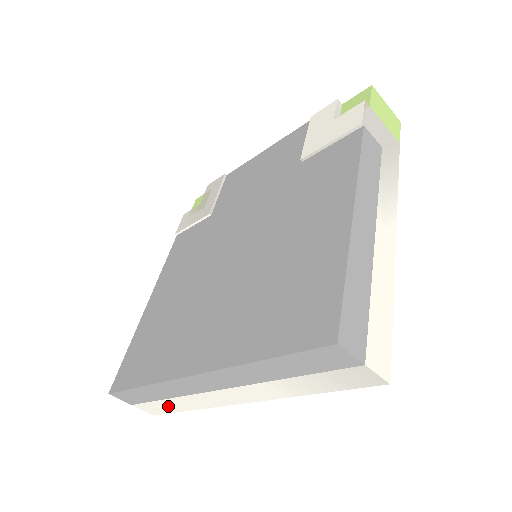
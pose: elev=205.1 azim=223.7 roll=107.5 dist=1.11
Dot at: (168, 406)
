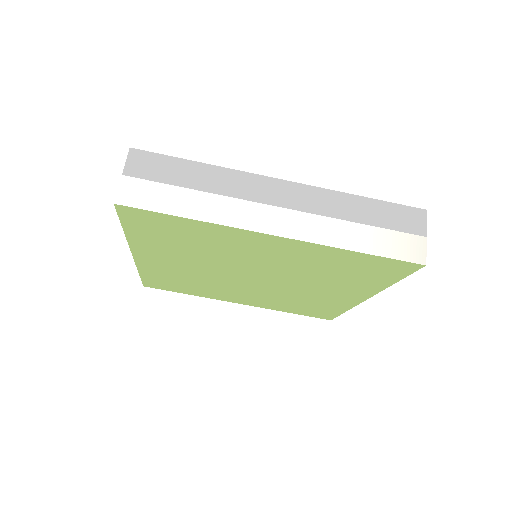
Dot at: (173, 200)
